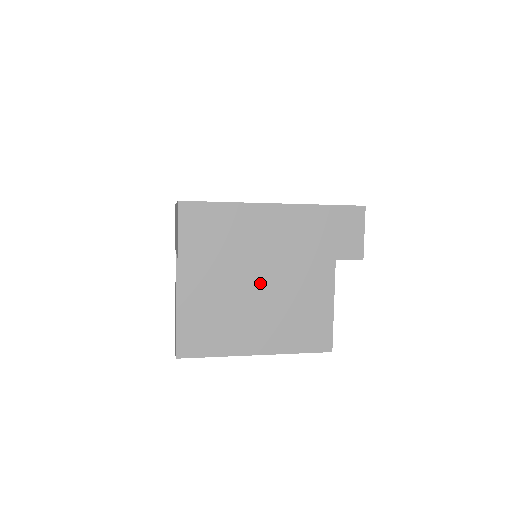
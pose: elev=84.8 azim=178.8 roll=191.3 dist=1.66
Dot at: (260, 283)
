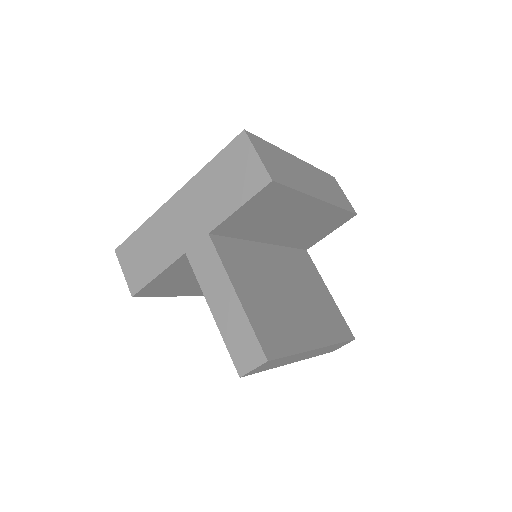
Dot at: (281, 272)
